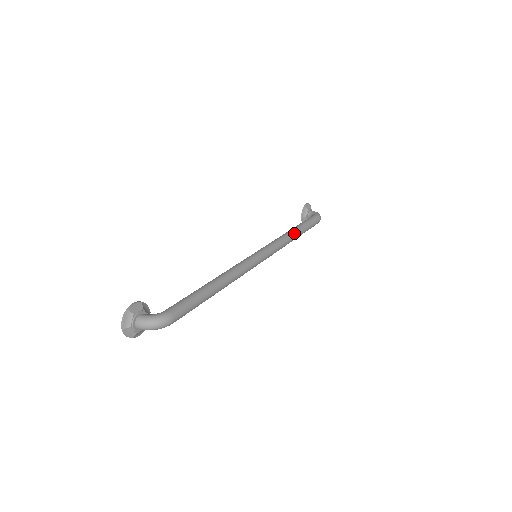
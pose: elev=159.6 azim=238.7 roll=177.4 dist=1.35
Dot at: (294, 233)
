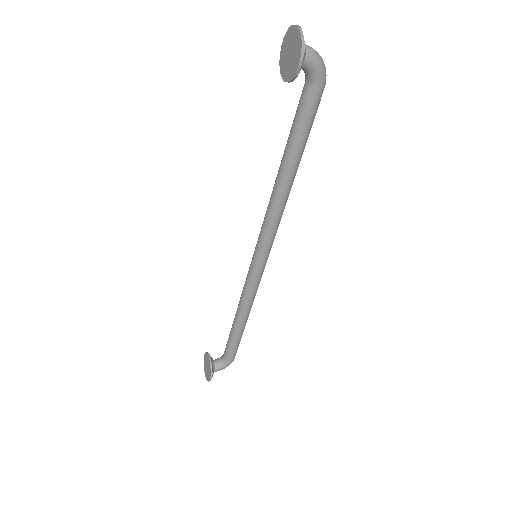
Dot at: occluded
